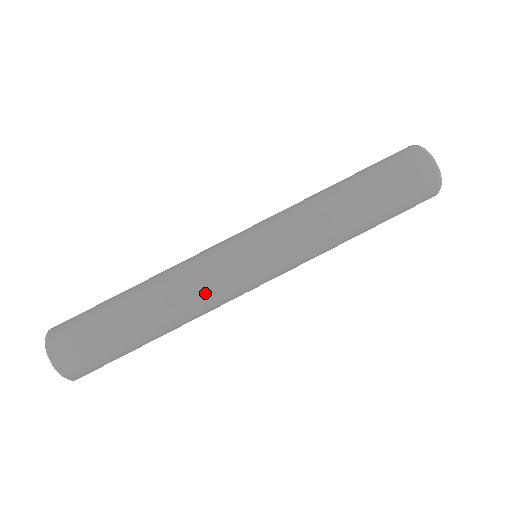
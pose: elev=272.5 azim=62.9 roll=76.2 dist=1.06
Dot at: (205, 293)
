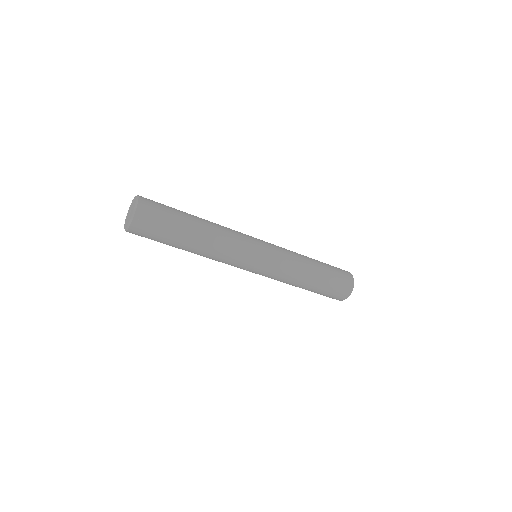
Dot at: (228, 254)
